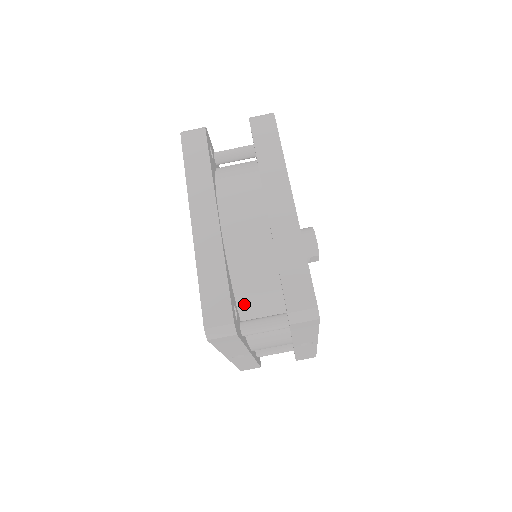
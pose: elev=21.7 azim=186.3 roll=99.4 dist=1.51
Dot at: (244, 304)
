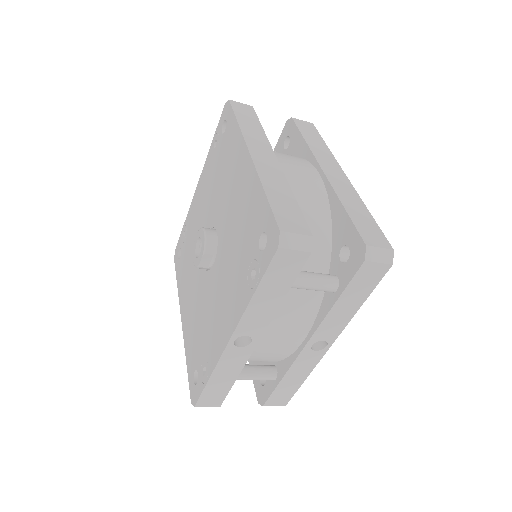
Dot at: occluded
